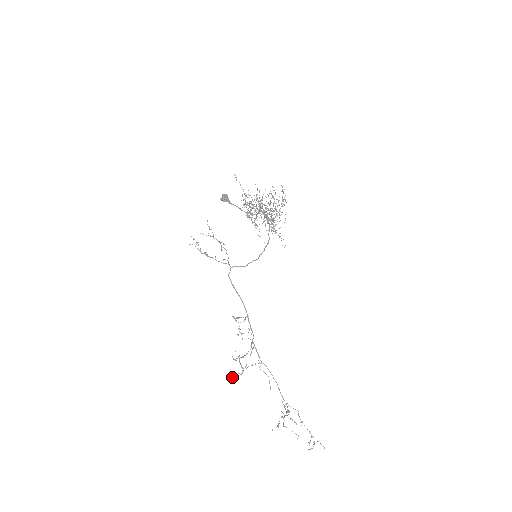
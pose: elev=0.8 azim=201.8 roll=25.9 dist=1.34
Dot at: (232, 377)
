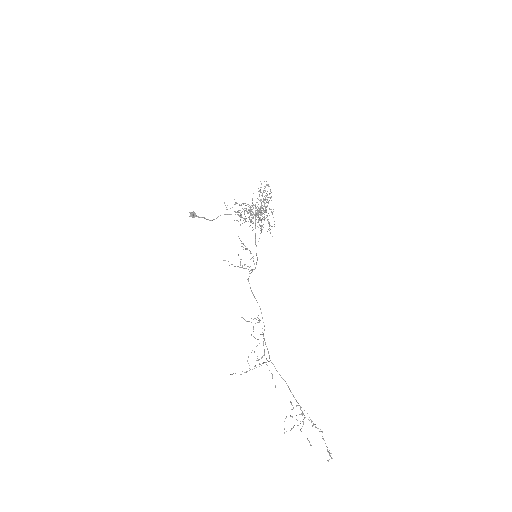
Dot at: (231, 374)
